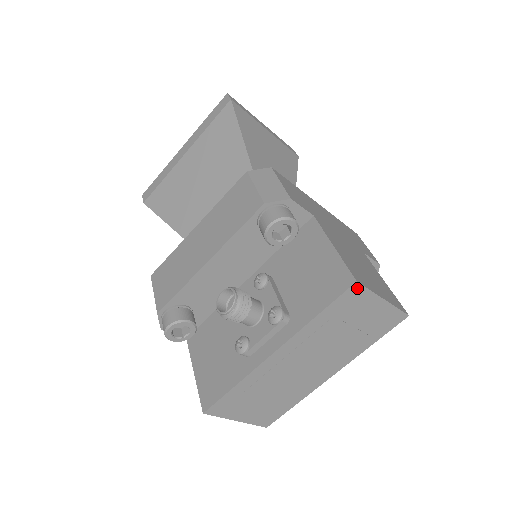
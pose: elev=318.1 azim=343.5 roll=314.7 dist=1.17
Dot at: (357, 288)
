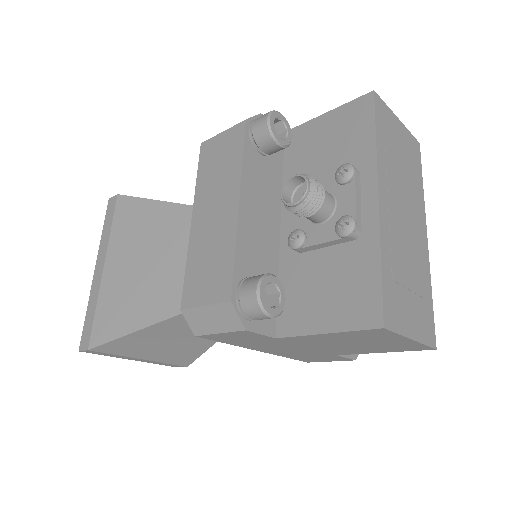
Dot at: (378, 100)
